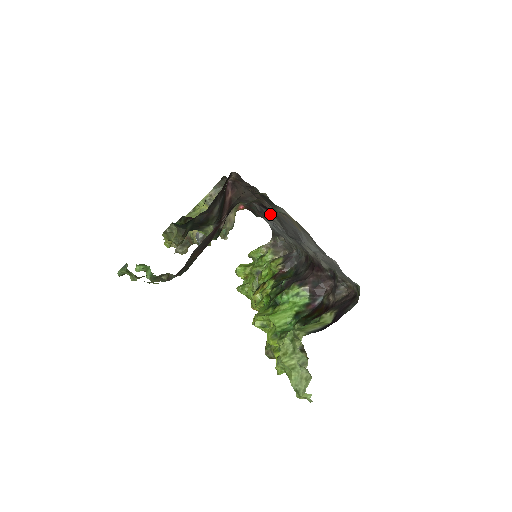
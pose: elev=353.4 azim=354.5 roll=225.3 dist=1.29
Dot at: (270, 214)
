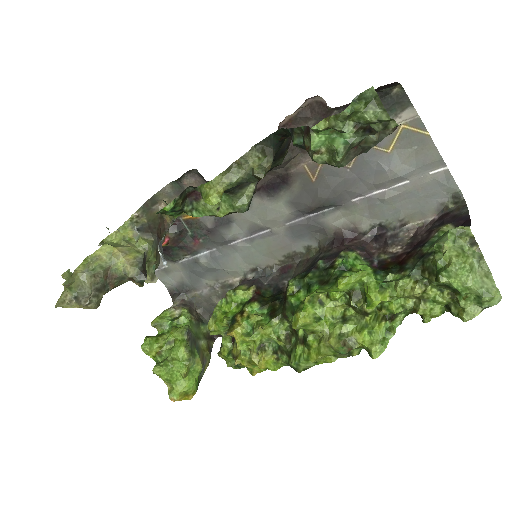
Dot at: (271, 199)
